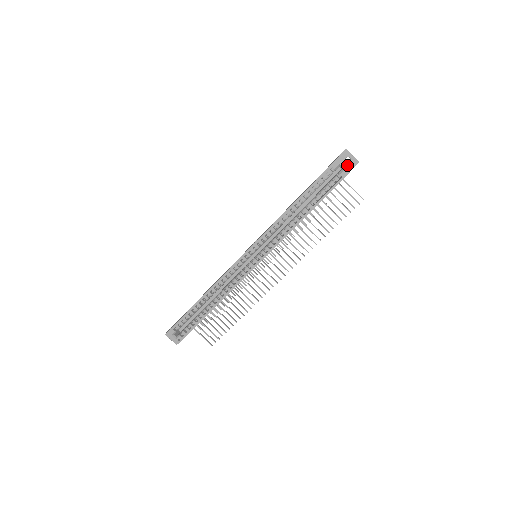
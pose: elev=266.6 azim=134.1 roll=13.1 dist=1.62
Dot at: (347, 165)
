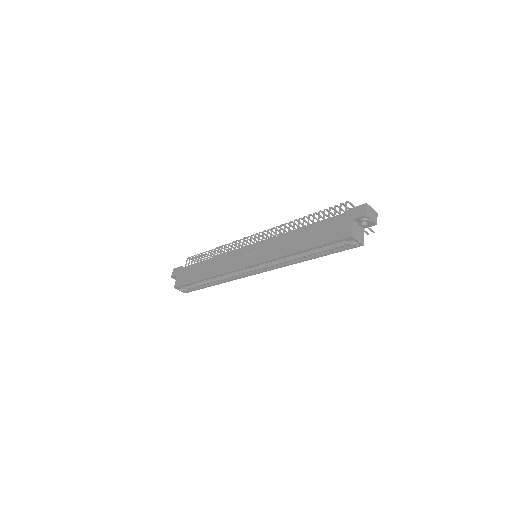
Dot at: (363, 226)
